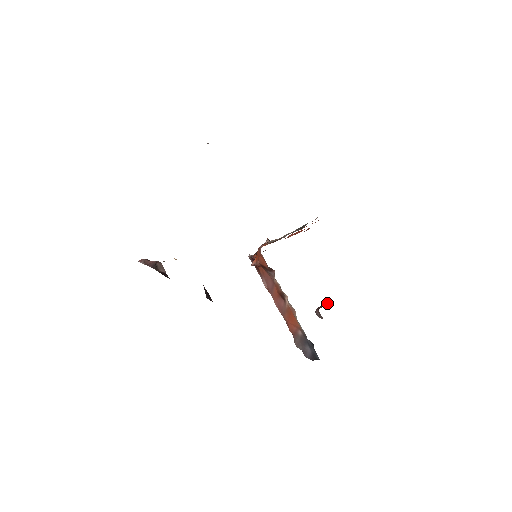
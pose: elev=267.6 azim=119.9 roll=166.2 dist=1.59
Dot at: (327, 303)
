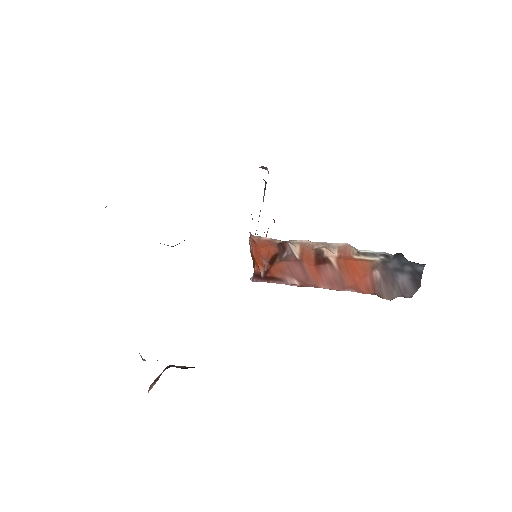
Dot at: occluded
